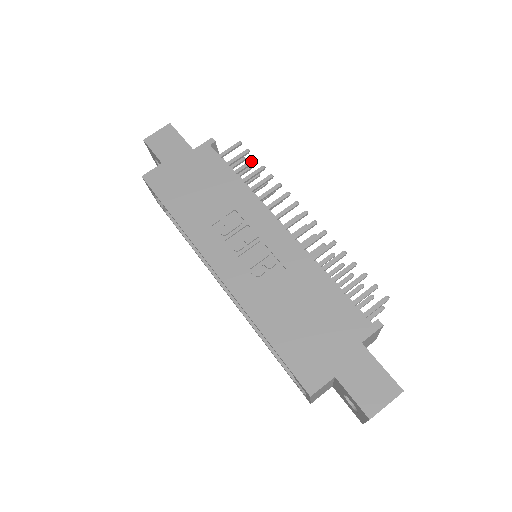
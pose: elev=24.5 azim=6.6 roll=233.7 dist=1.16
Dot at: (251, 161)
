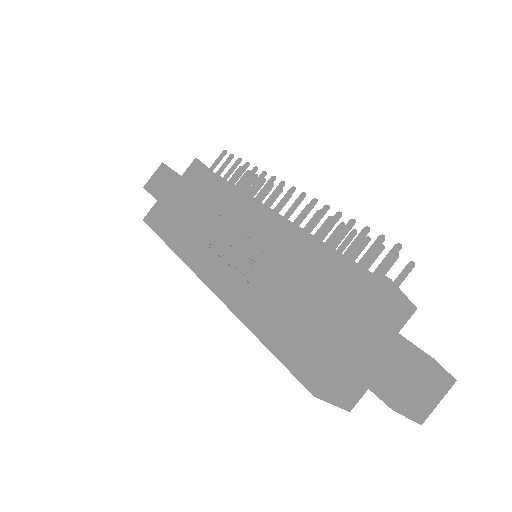
Dot at: (235, 163)
